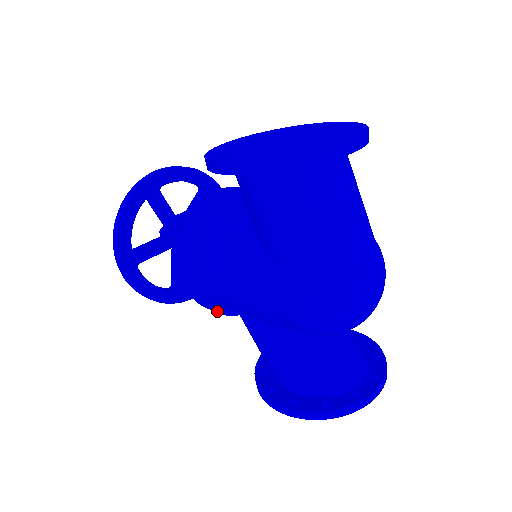
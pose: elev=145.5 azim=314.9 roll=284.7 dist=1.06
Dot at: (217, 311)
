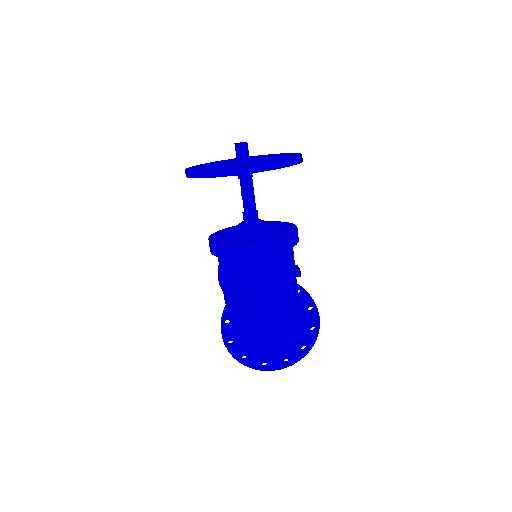
Dot at: occluded
